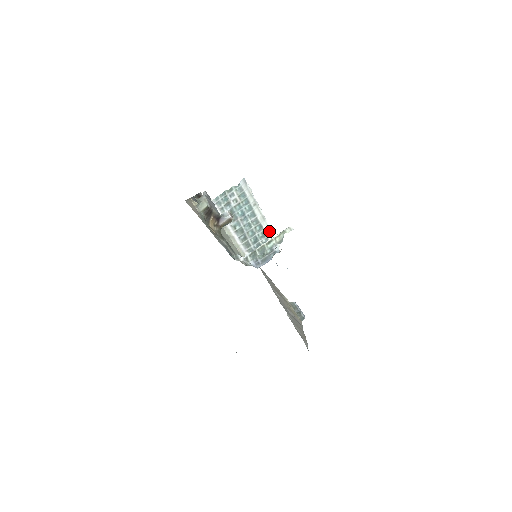
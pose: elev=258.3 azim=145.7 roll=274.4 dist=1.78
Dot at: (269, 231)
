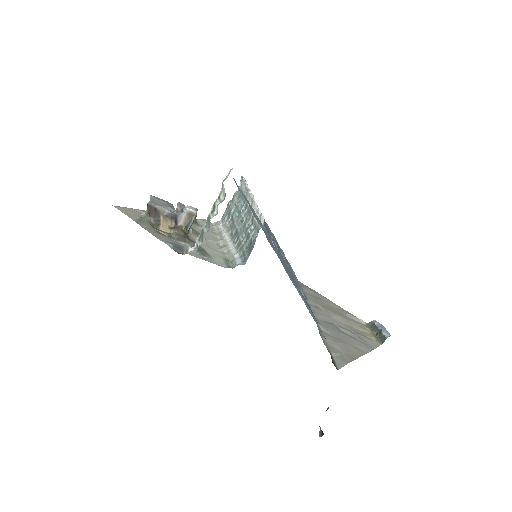
Dot at: (255, 211)
